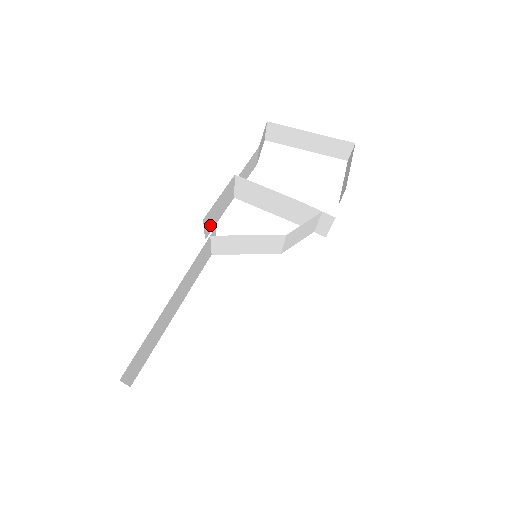
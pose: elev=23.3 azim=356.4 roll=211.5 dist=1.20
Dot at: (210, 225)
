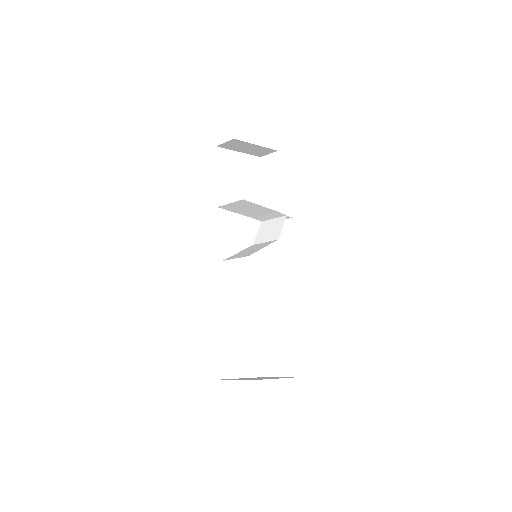
Dot at: occluded
